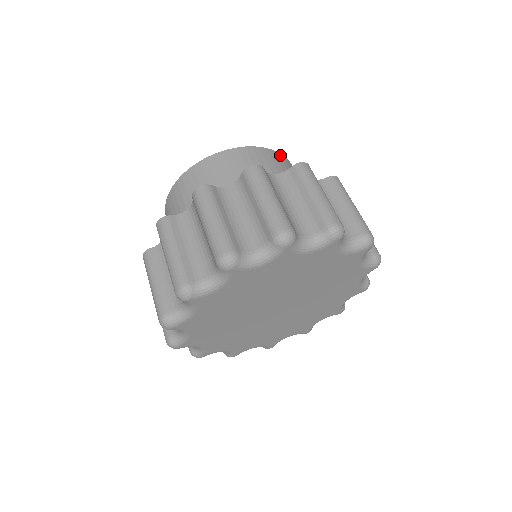
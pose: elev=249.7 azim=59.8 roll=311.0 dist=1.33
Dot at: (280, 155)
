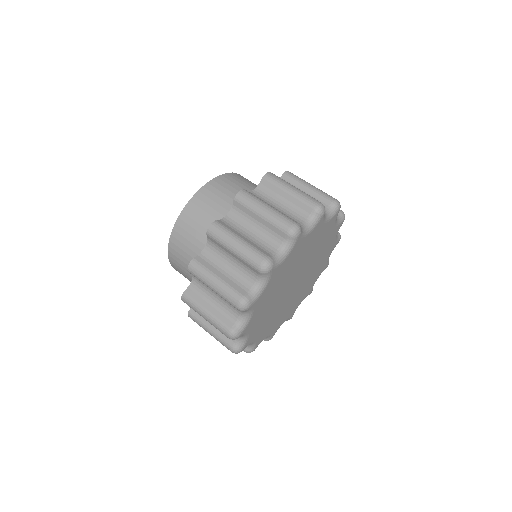
Dot at: occluded
